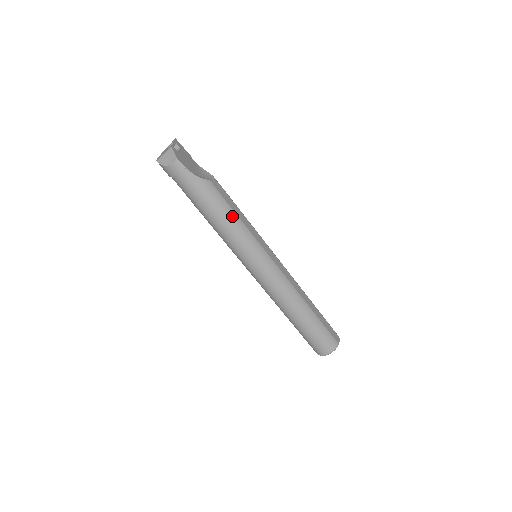
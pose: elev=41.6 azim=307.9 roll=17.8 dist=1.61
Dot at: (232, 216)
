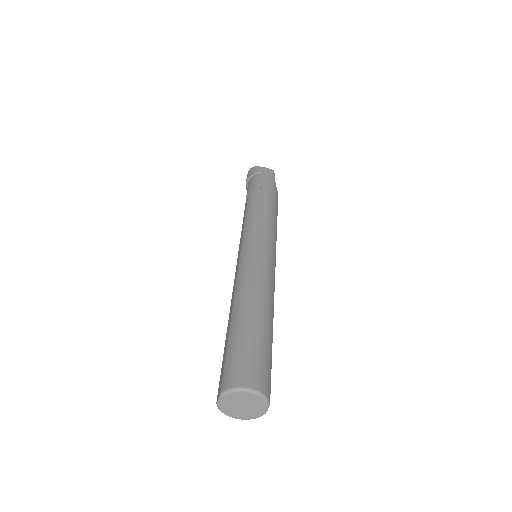
Dot at: (276, 215)
